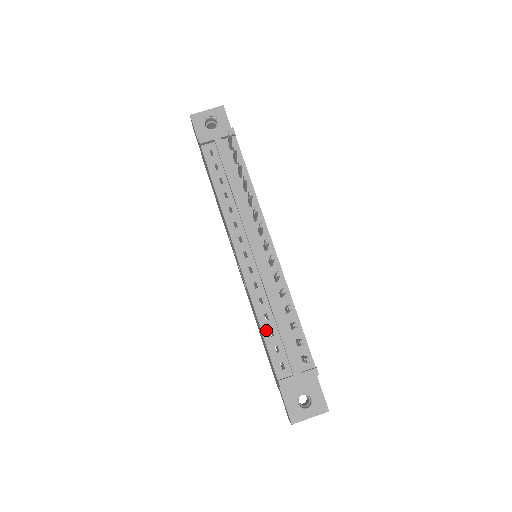
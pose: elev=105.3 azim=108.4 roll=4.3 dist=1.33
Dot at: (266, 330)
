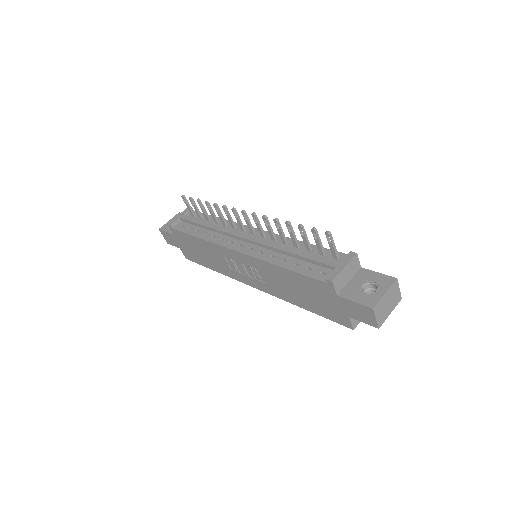
Dot at: (290, 266)
